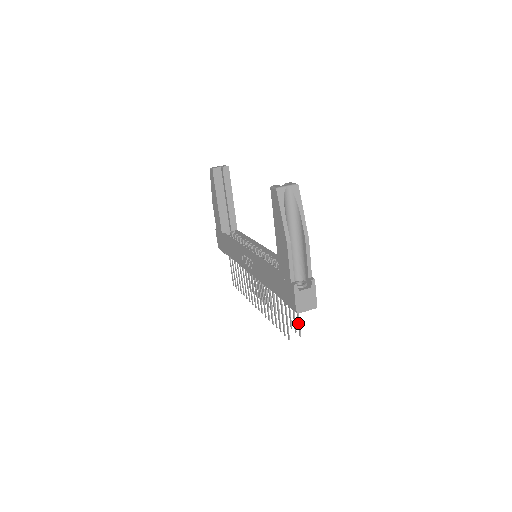
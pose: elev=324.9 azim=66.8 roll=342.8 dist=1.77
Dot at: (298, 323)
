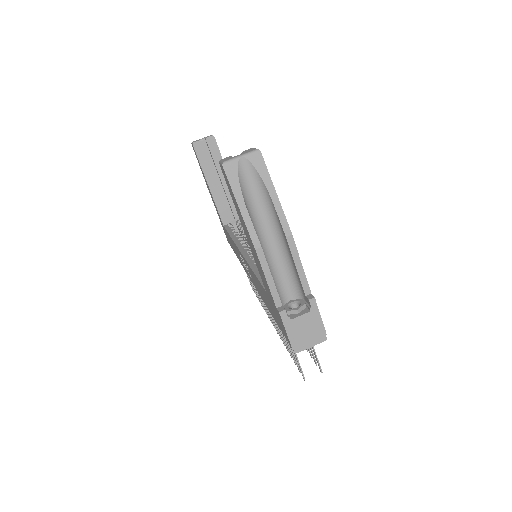
Dot at: (314, 354)
